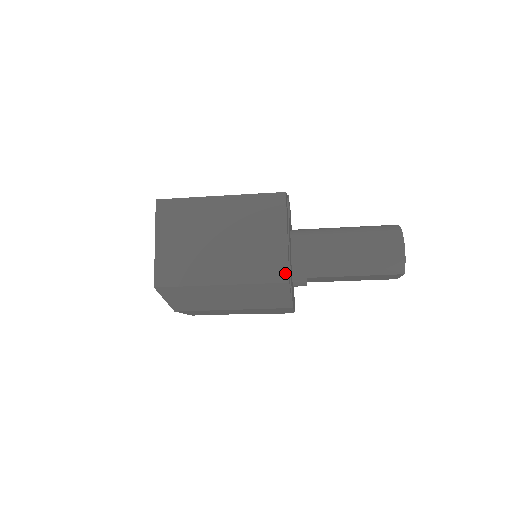
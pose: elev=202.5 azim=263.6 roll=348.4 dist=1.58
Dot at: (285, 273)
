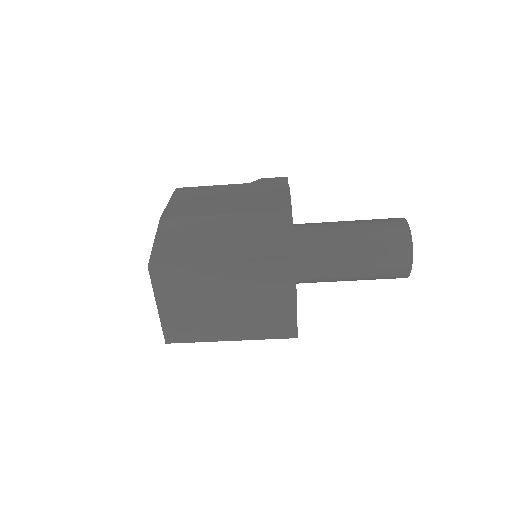
Dot at: (294, 331)
